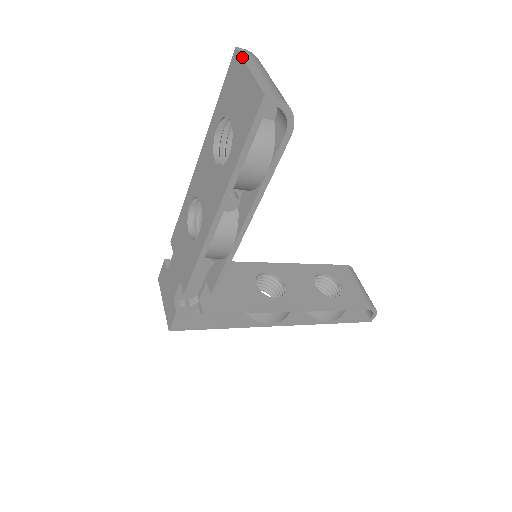
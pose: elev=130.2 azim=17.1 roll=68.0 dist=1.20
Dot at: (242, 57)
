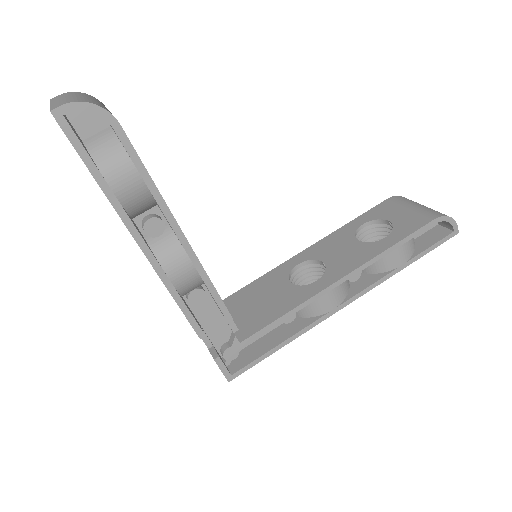
Dot at: (50, 102)
